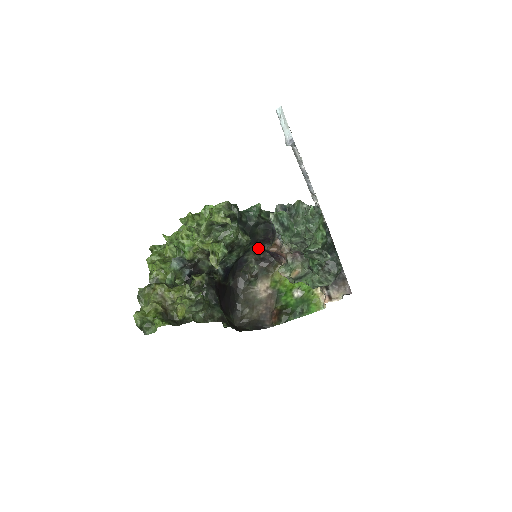
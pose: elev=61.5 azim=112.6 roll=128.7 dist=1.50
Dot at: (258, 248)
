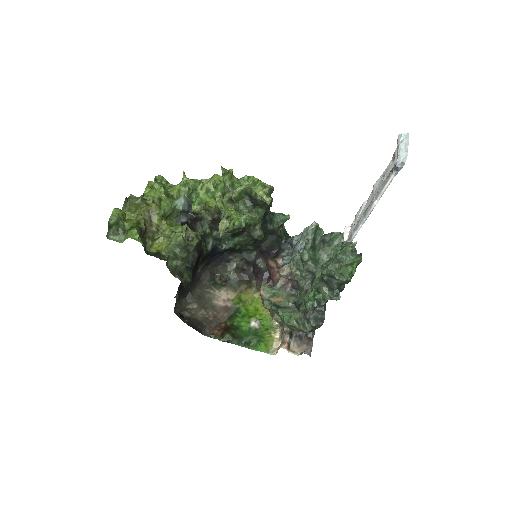
Dot at: (250, 256)
